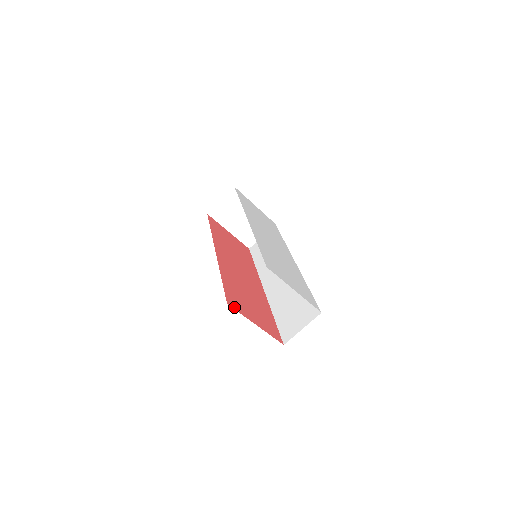
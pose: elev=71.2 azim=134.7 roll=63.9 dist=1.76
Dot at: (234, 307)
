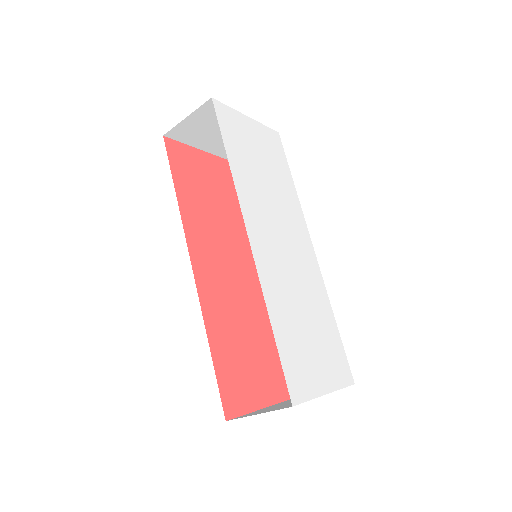
Dot at: (235, 412)
